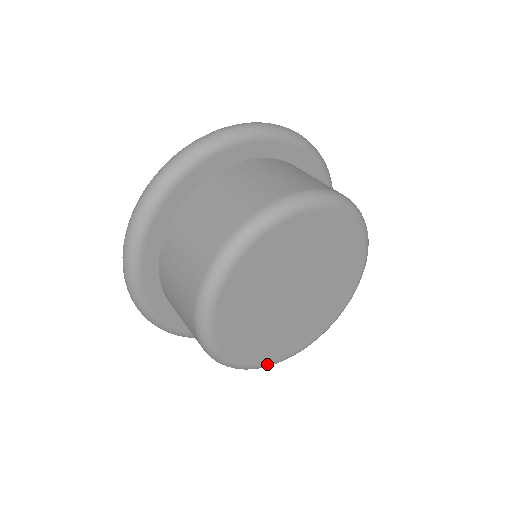
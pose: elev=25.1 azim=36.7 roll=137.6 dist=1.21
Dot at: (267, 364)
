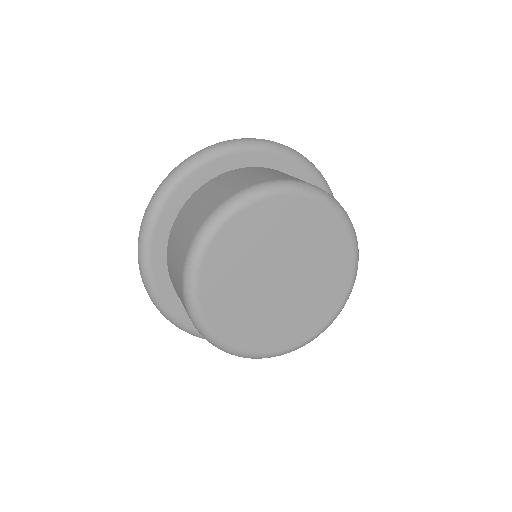
Dot at: (287, 350)
